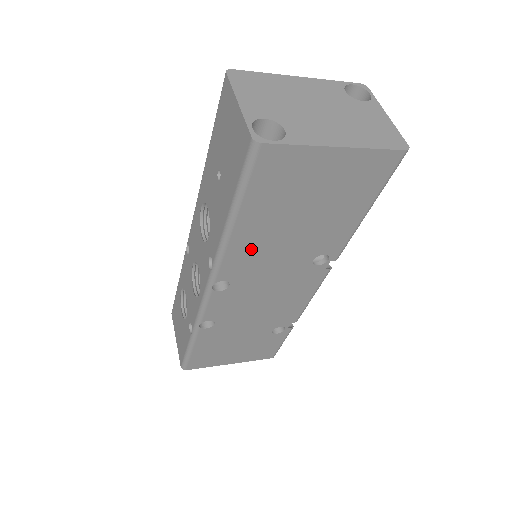
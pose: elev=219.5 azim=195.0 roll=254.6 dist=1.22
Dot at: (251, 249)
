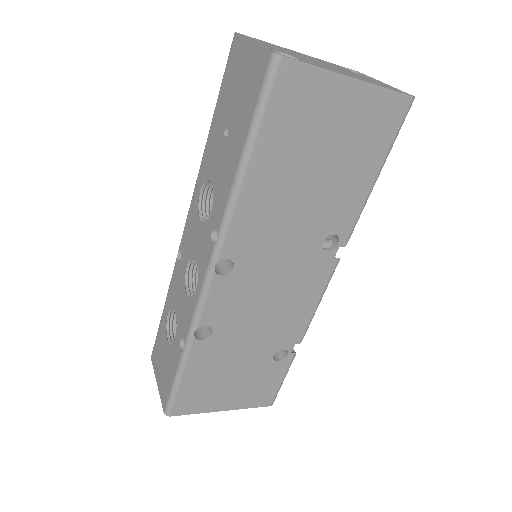
Dot at: (261, 212)
